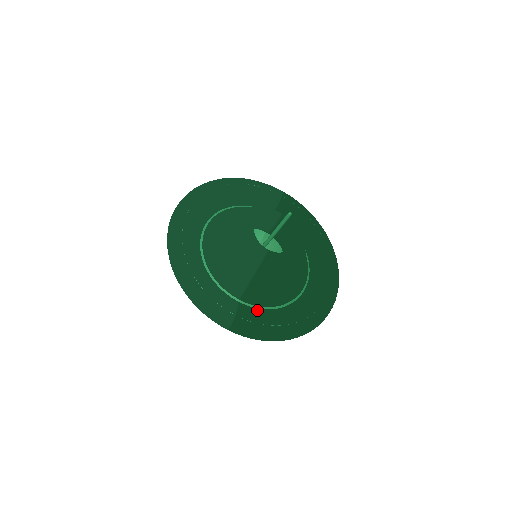
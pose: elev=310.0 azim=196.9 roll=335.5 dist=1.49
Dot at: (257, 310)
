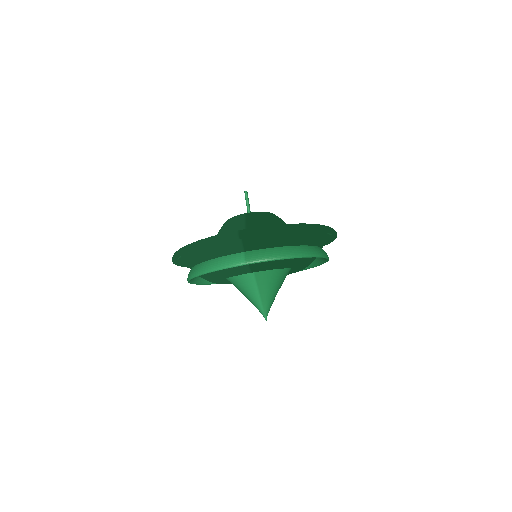
Dot at: occluded
